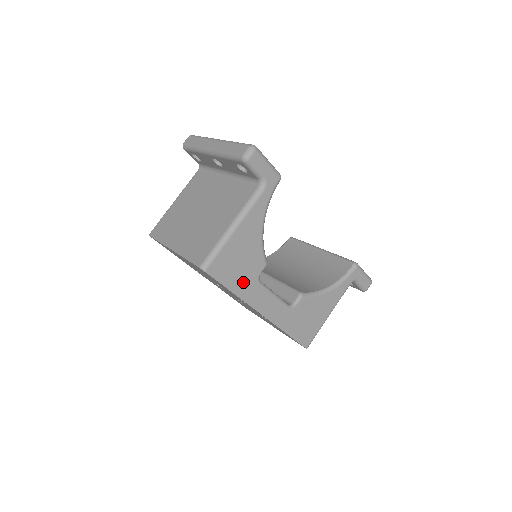
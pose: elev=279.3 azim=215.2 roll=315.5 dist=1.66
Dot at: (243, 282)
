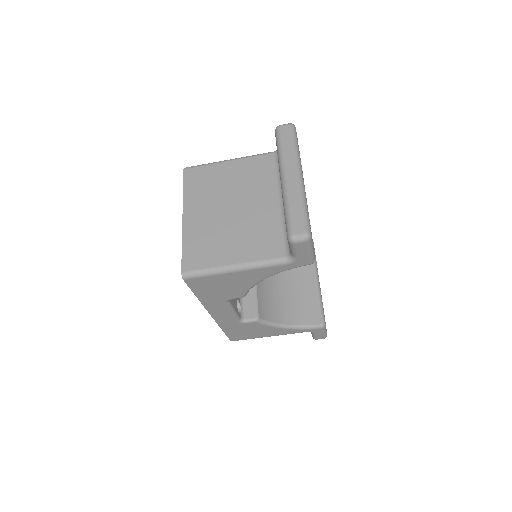
Dot at: (212, 296)
